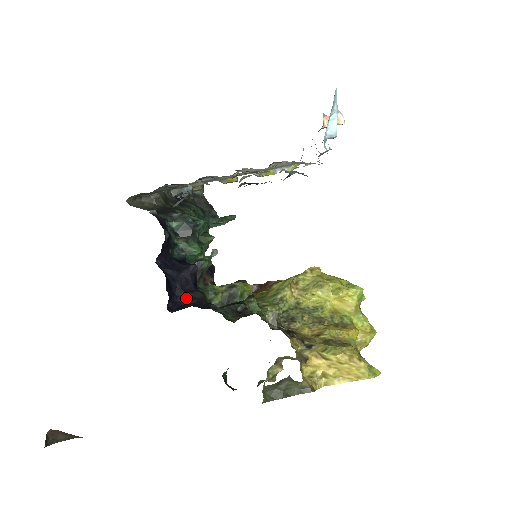
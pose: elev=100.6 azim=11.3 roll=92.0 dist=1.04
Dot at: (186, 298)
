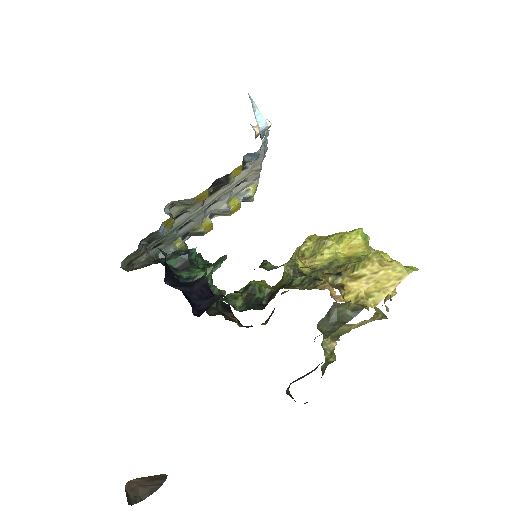
Dot at: (208, 303)
